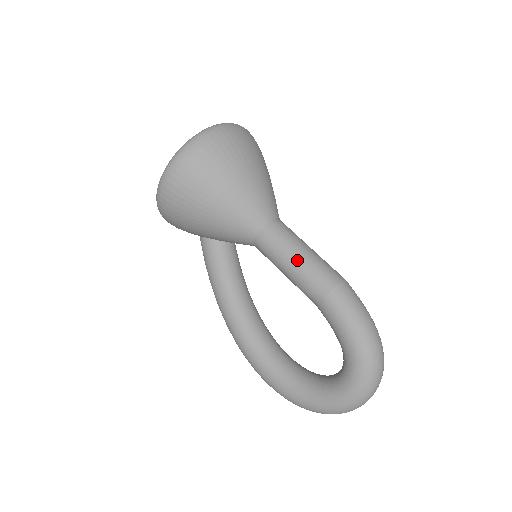
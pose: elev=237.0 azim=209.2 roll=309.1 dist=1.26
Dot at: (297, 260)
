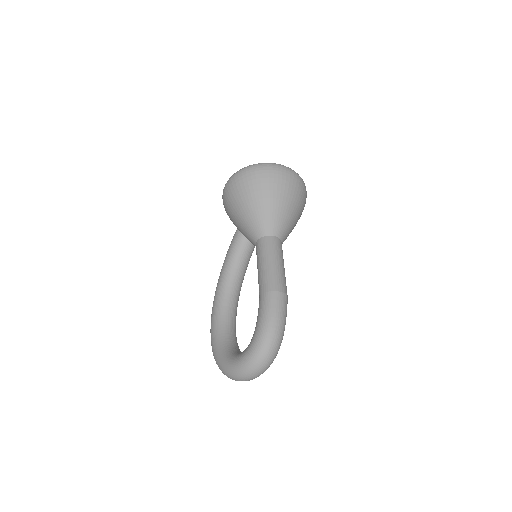
Dot at: (266, 264)
